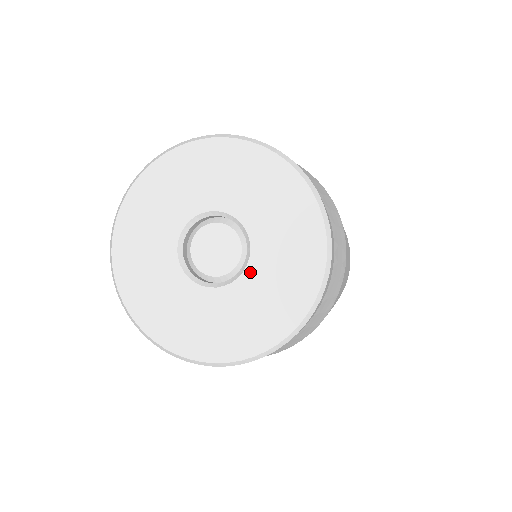
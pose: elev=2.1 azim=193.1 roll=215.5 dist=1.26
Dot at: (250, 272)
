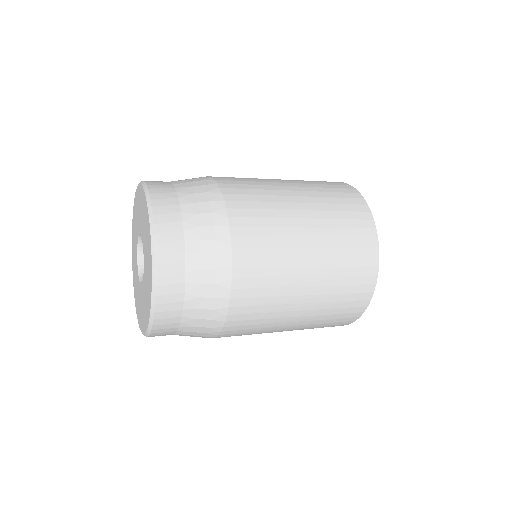
Dot at: (144, 247)
